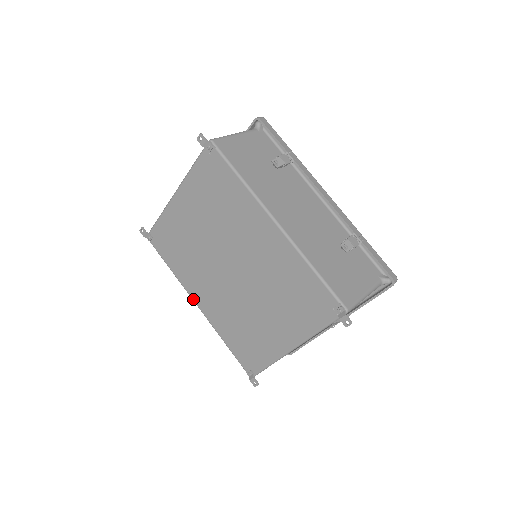
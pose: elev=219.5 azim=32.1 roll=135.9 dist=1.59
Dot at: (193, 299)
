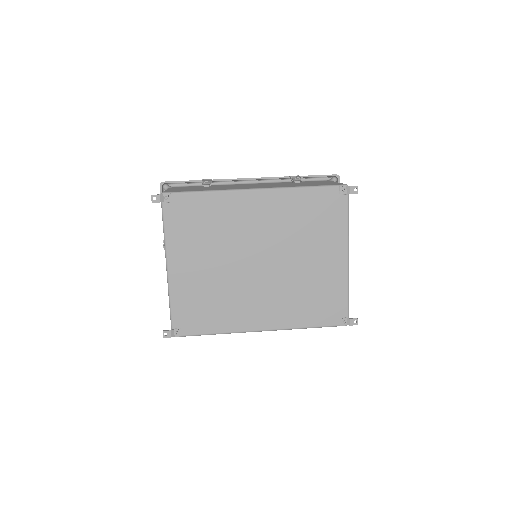
Dot at: (254, 330)
